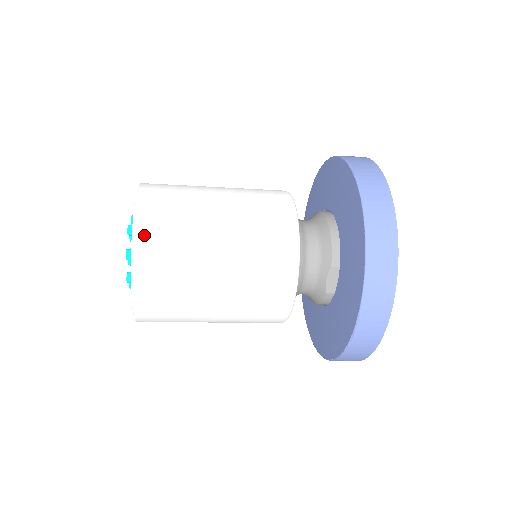
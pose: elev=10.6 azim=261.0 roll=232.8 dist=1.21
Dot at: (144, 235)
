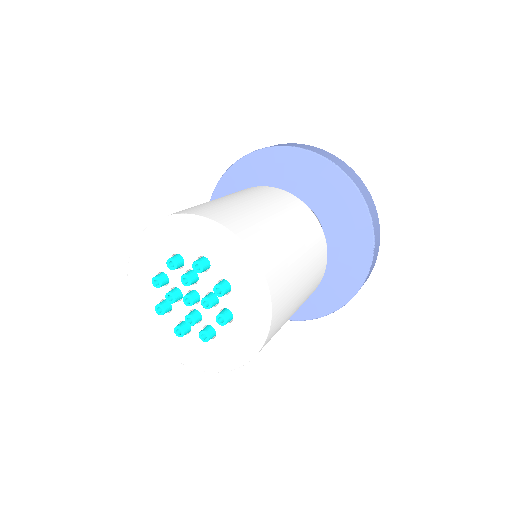
Dot at: (256, 247)
